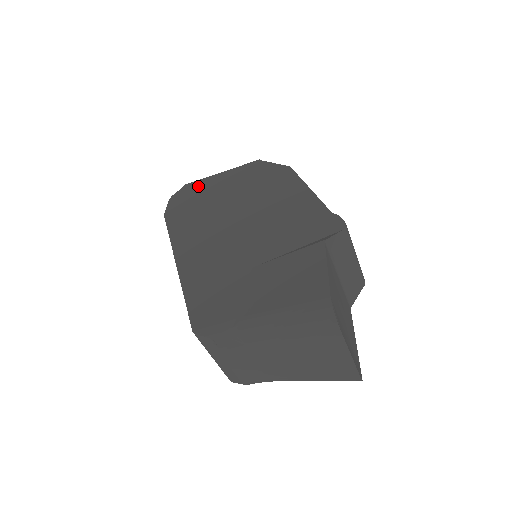
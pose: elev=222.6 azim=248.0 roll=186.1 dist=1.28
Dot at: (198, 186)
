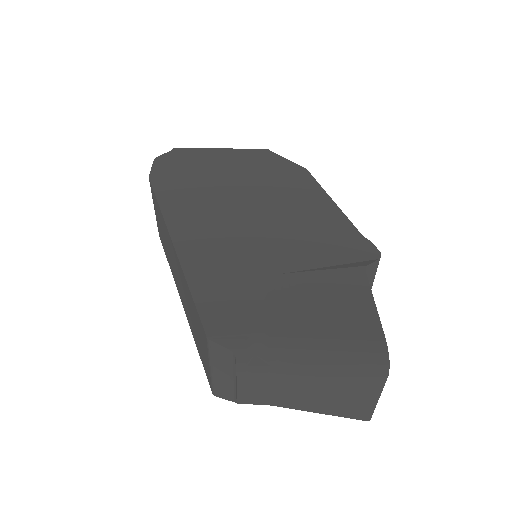
Dot at: (192, 155)
